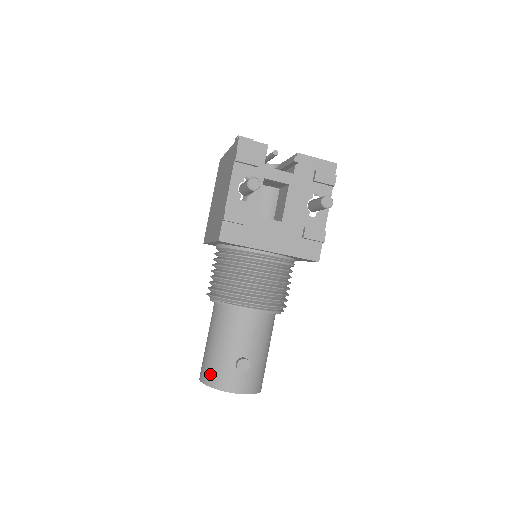
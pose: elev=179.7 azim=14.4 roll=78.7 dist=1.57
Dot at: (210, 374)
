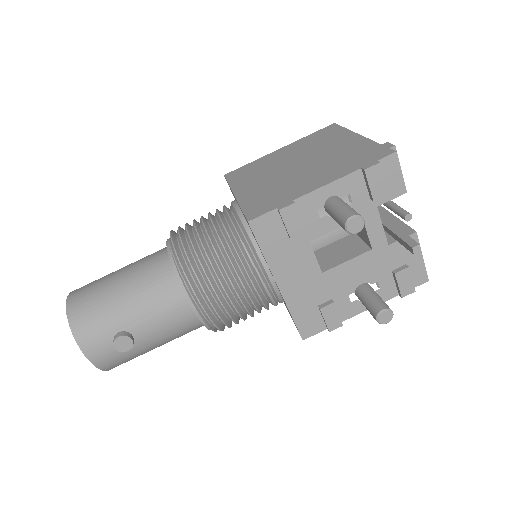
Dot at: (83, 311)
